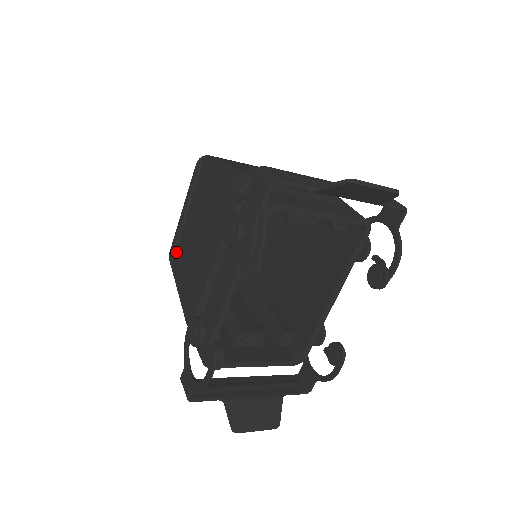
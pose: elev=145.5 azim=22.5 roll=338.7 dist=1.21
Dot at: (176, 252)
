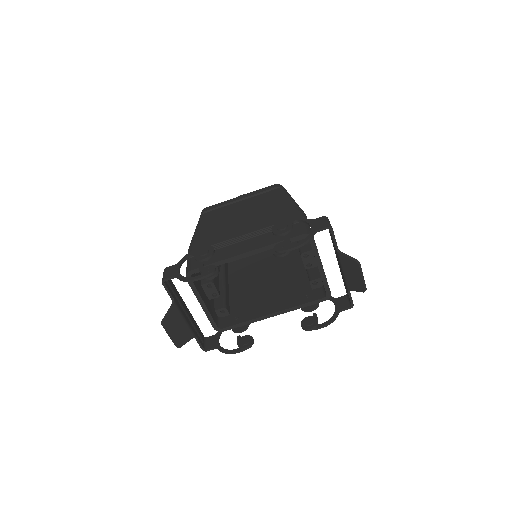
Dot at: (214, 211)
